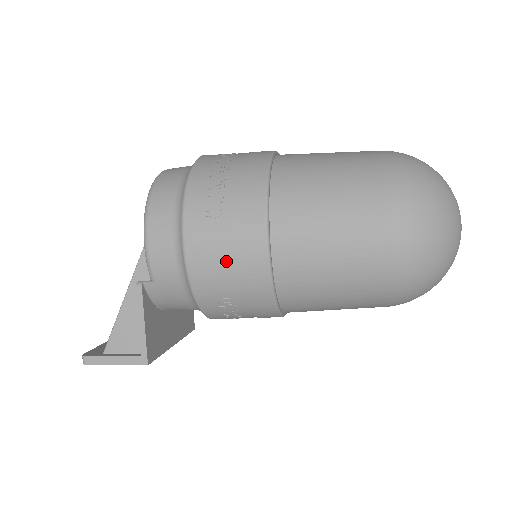
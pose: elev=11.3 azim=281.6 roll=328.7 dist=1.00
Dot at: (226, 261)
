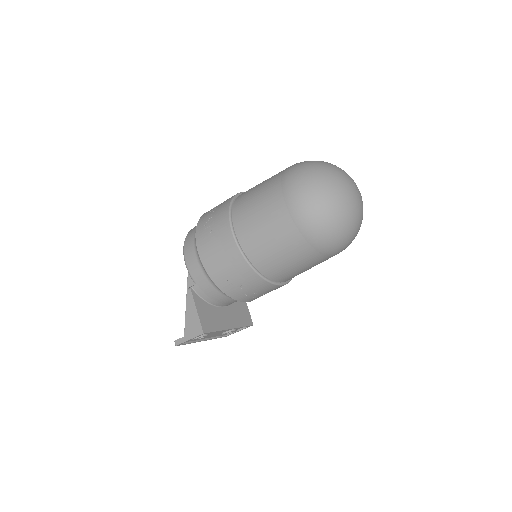
Dot at: (219, 255)
